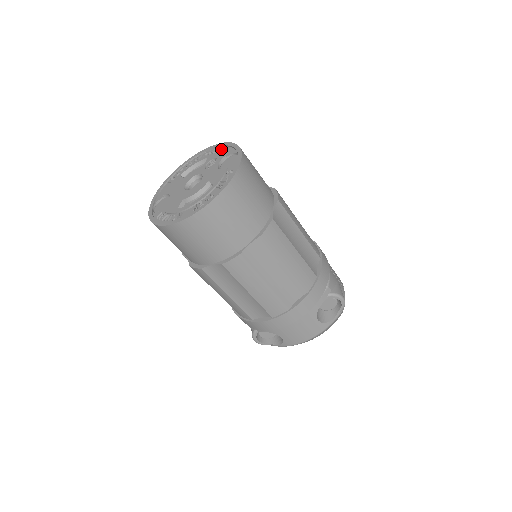
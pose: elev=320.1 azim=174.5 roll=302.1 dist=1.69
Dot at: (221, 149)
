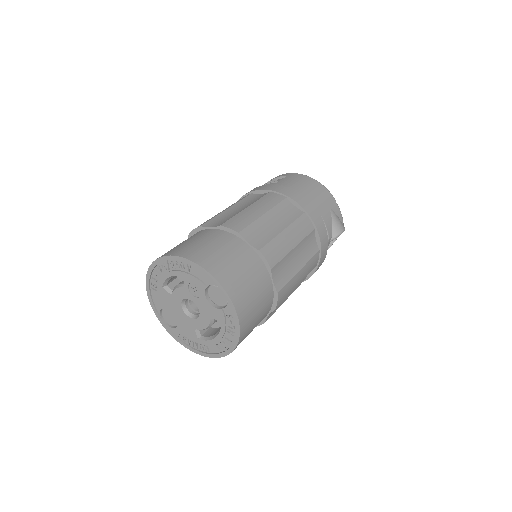
Dot at: (191, 268)
